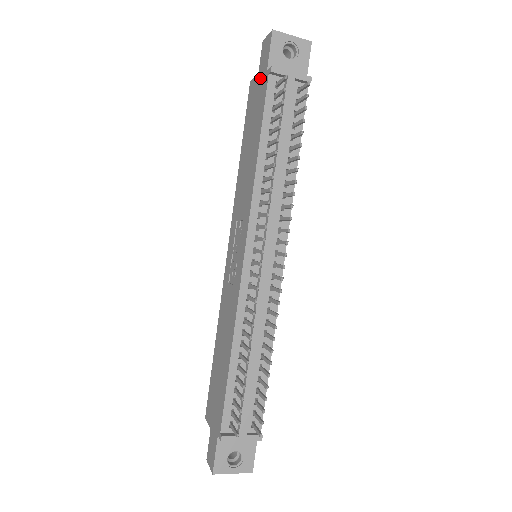
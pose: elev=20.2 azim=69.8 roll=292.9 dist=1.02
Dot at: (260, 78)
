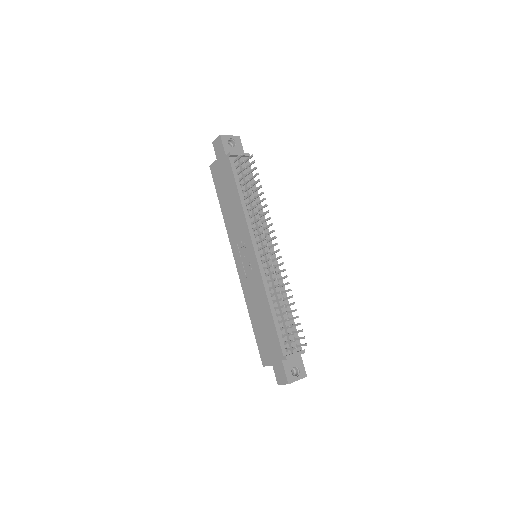
Dot at: (220, 161)
